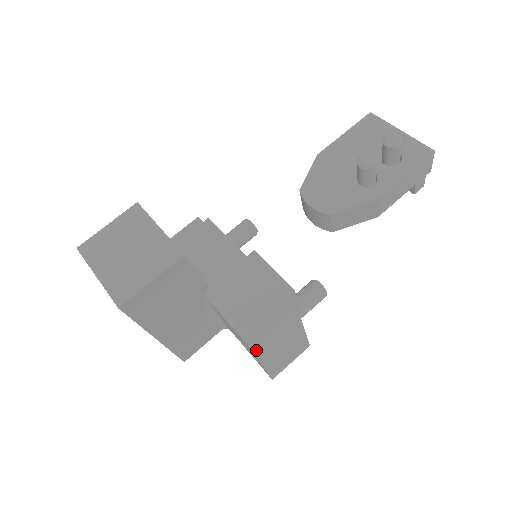
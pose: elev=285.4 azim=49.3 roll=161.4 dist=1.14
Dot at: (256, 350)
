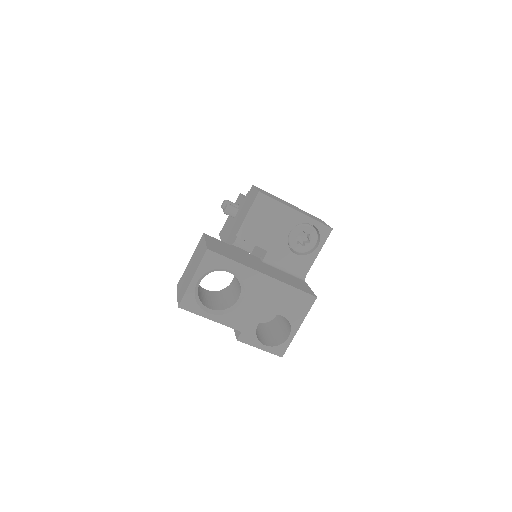
Dot at: (274, 199)
